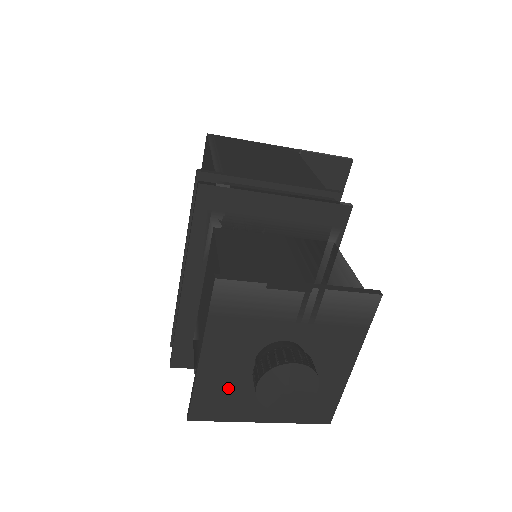
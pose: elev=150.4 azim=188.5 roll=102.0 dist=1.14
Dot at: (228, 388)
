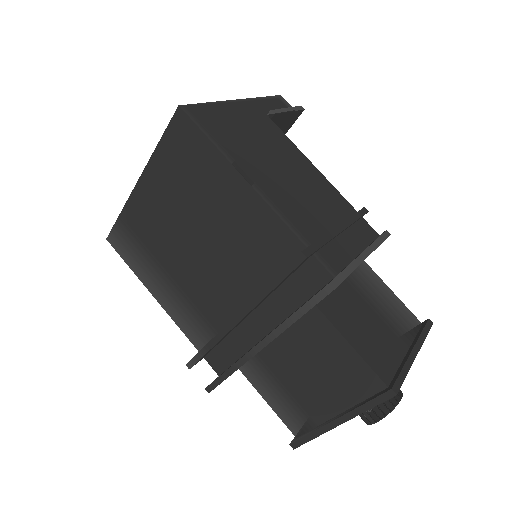
Dot at: occluded
